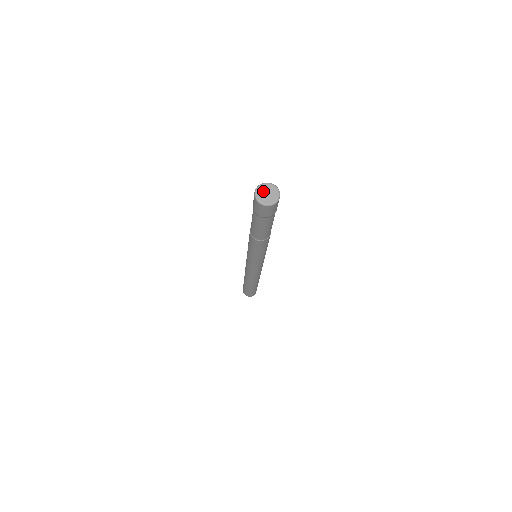
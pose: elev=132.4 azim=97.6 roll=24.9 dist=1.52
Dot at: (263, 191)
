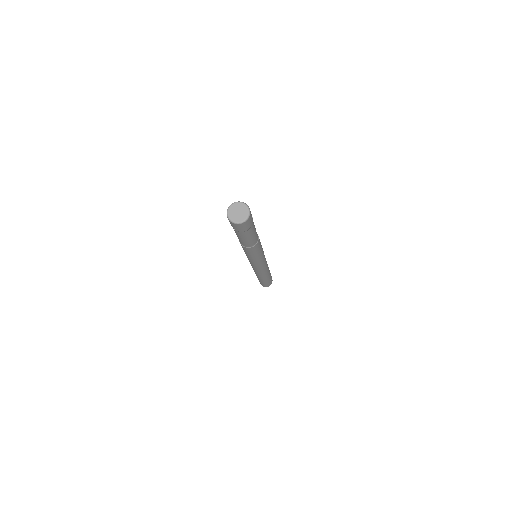
Dot at: (233, 213)
